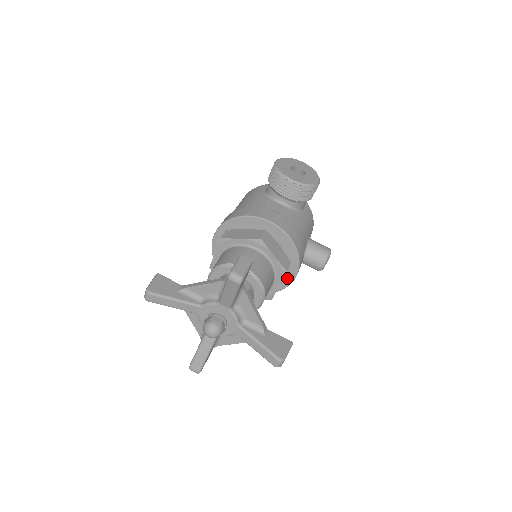
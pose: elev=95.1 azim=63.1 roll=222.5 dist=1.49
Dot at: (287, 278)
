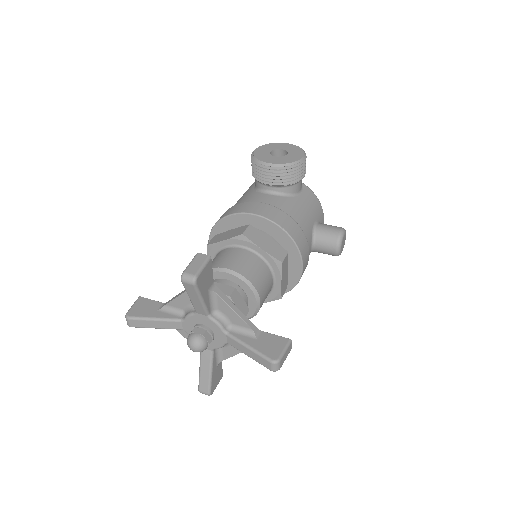
Dot at: (294, 271)
